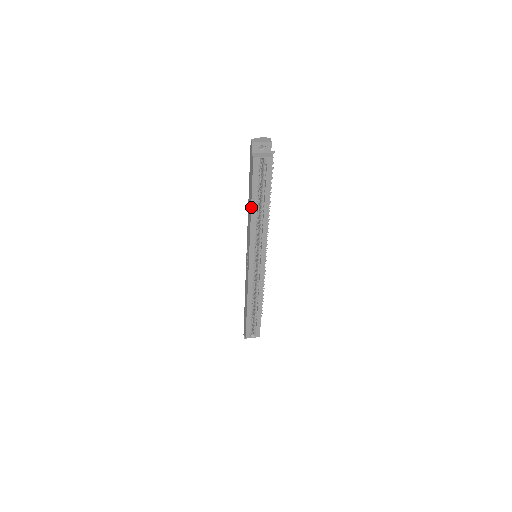
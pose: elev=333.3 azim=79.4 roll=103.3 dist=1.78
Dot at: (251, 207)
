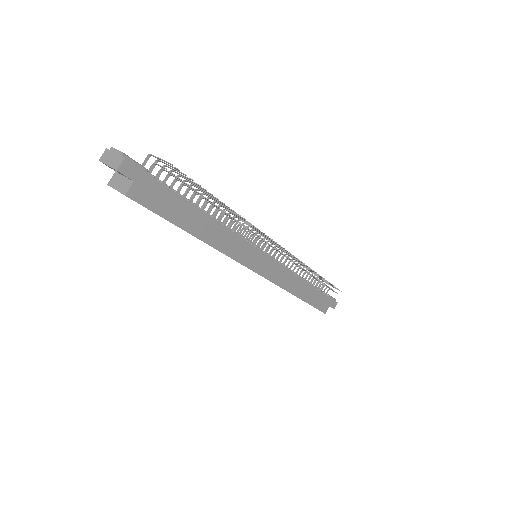
Dot at: occluded
